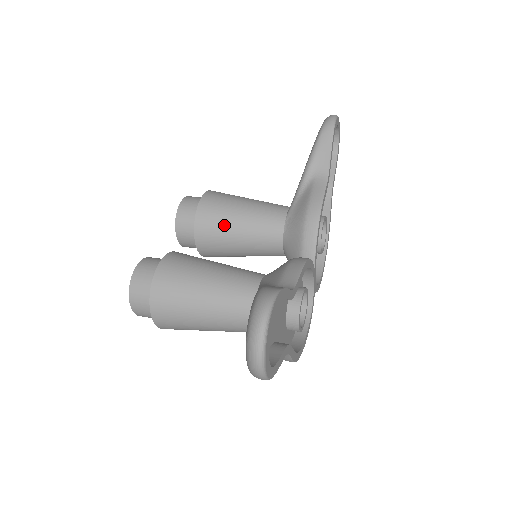
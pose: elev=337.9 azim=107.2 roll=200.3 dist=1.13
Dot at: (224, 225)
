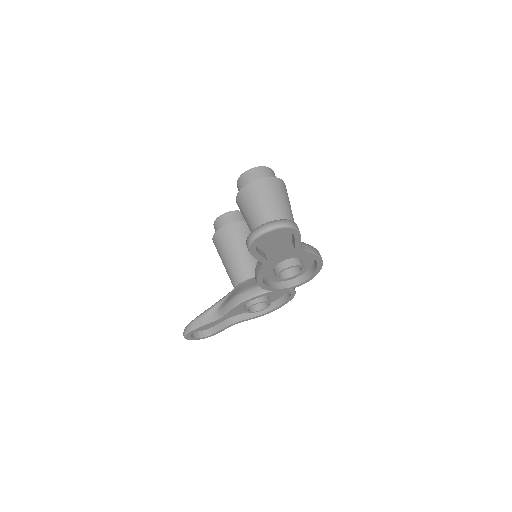
Dot at: occluded
